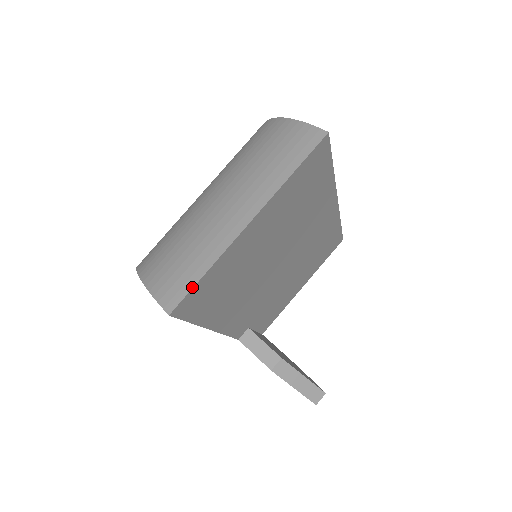
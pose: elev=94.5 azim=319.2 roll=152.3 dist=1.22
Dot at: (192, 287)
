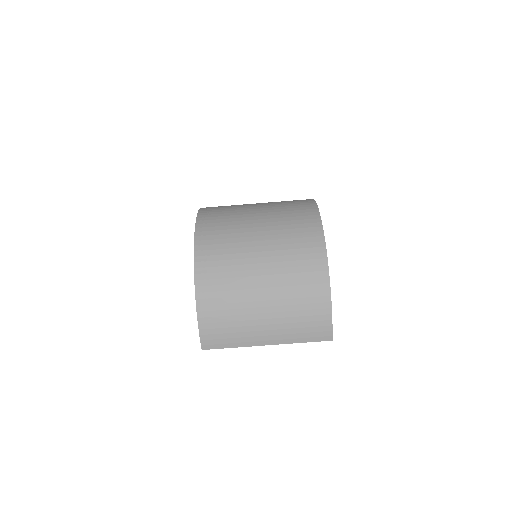
Dot at: (221, 348)
